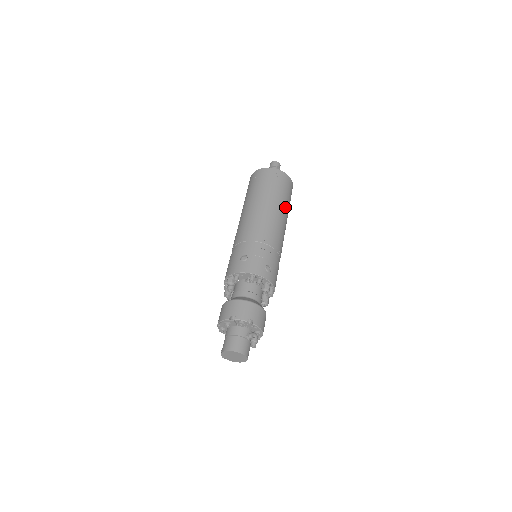
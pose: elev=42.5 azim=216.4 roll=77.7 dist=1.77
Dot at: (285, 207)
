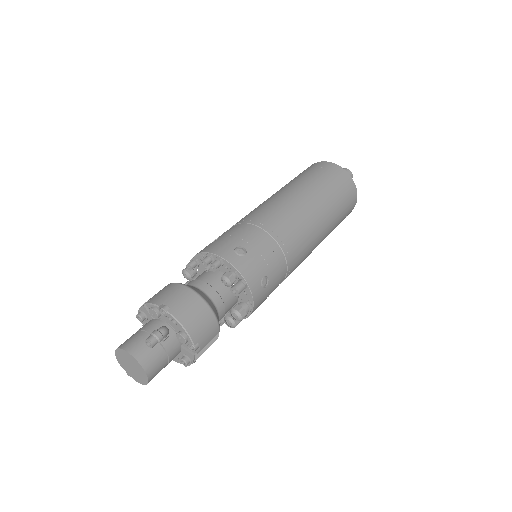
Dot at: (320, 198)
